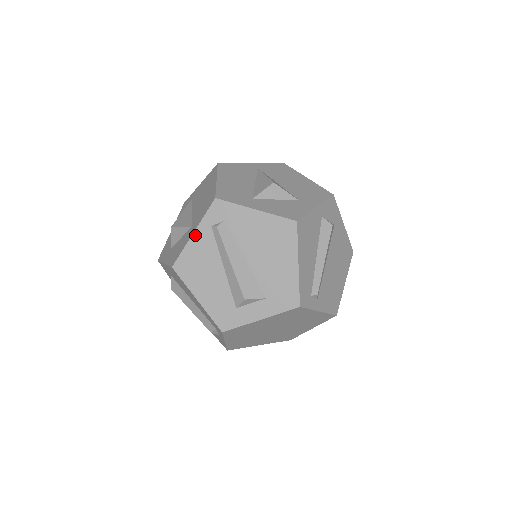
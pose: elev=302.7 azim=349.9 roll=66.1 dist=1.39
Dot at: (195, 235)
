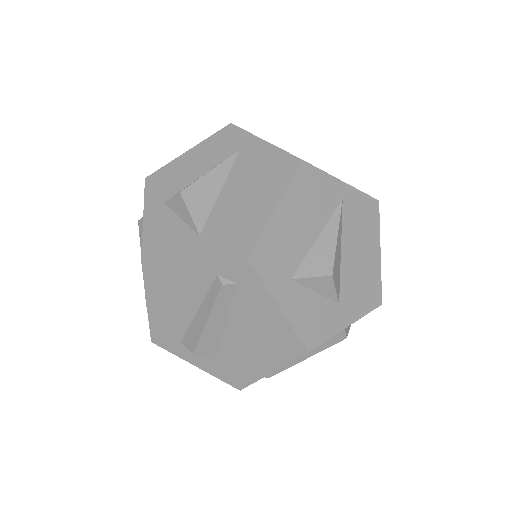
Dot at: (192, 264)
